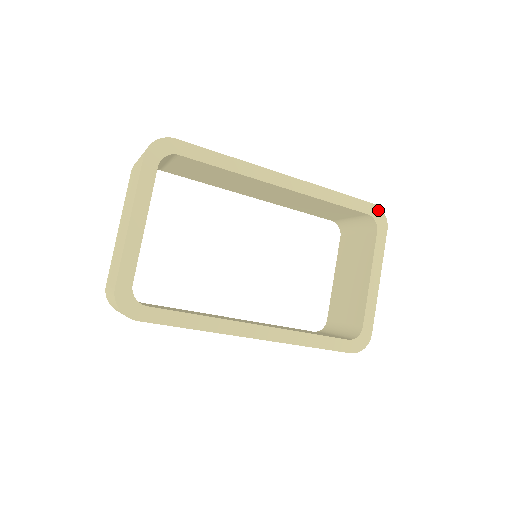
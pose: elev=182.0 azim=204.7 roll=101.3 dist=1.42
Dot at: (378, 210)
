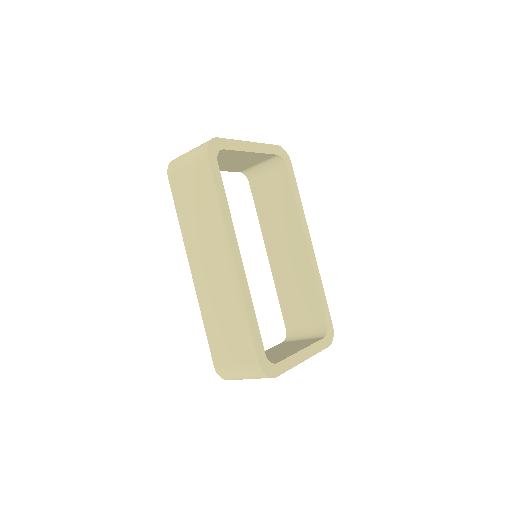
Dot at: (332, 331)
